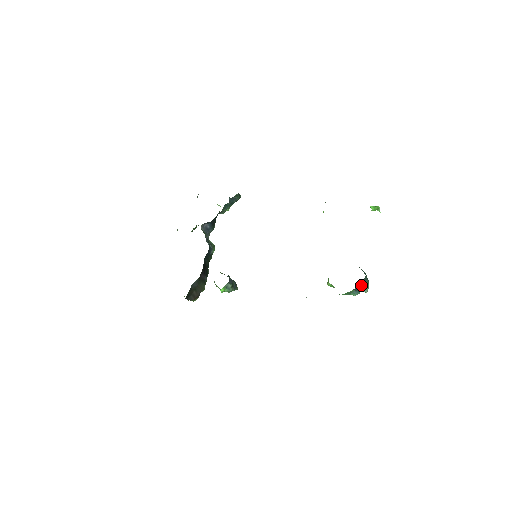
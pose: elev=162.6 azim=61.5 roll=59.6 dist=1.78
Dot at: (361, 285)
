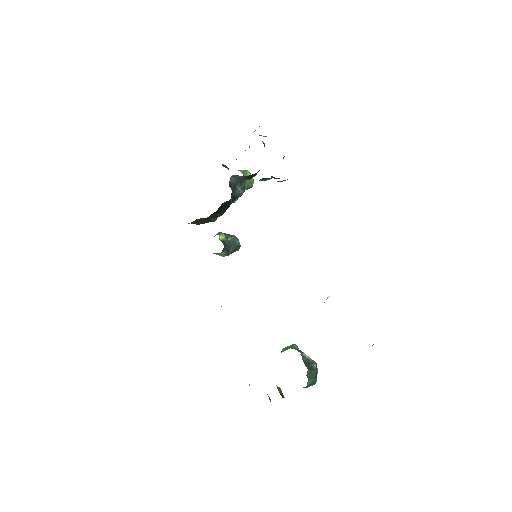
Dot at: occluded
